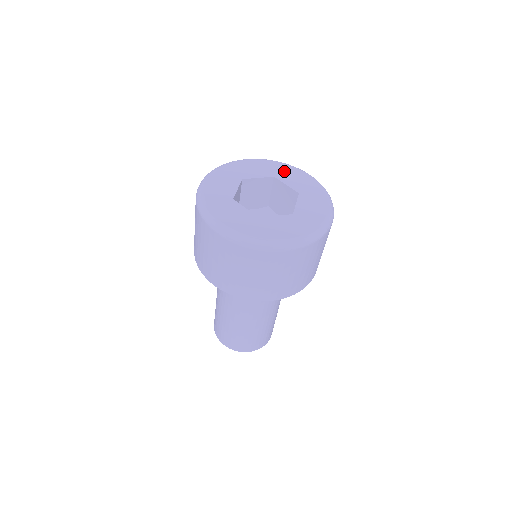
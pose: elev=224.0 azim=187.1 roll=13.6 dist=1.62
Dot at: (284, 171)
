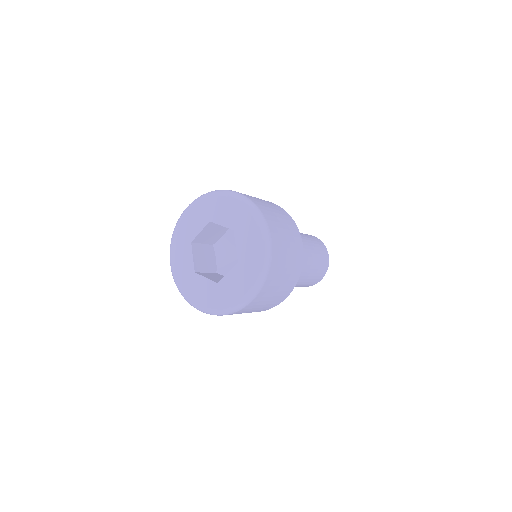
Dot at: (214, 207)
